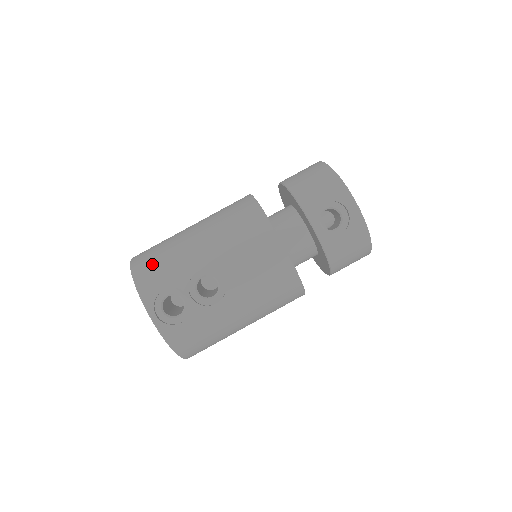
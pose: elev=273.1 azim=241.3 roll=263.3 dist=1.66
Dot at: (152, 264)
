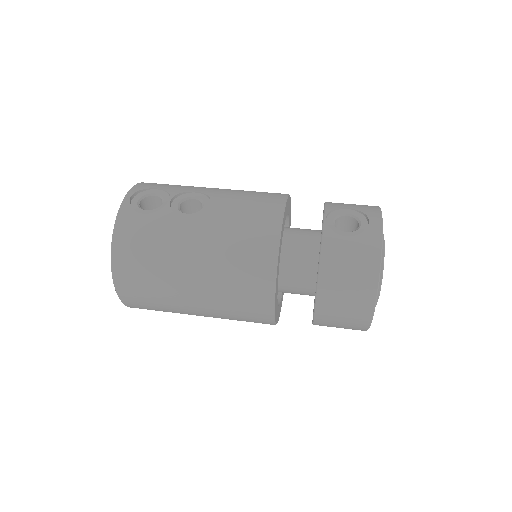
Dot at: occluded
